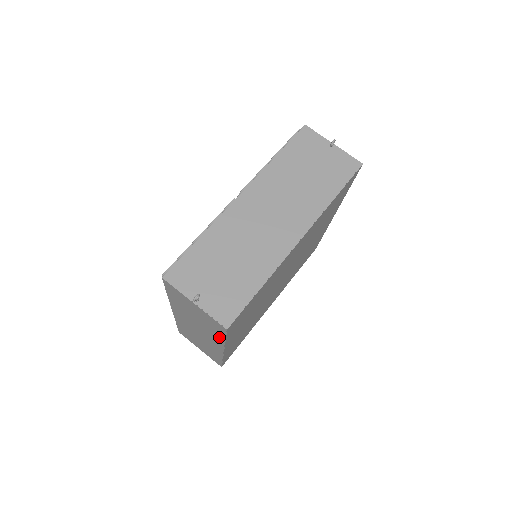
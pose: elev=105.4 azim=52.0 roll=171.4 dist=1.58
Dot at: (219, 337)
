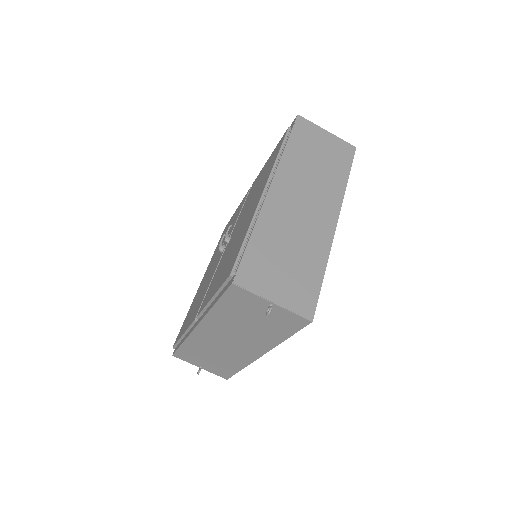
Dot at: occluded
